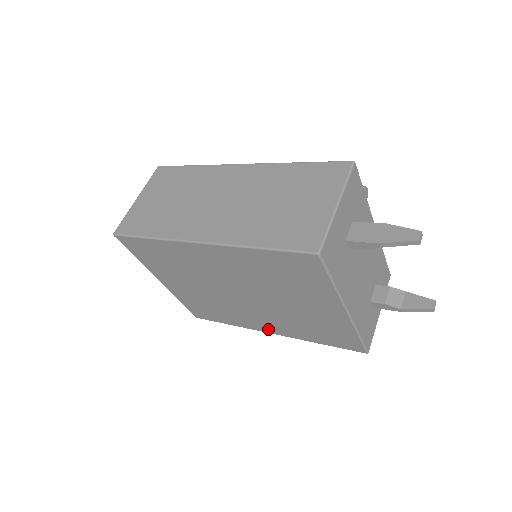
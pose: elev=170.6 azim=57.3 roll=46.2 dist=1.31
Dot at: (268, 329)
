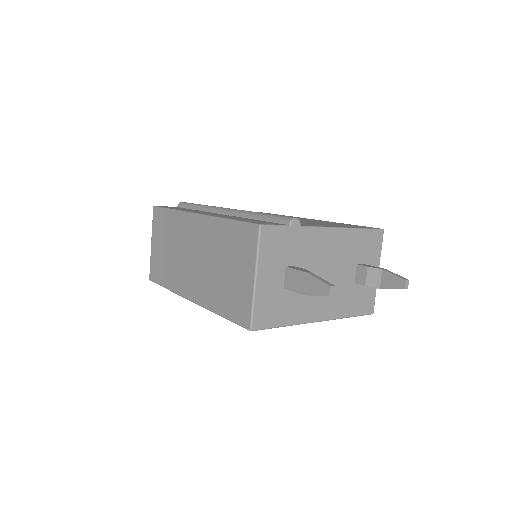
Dot at: occluded
